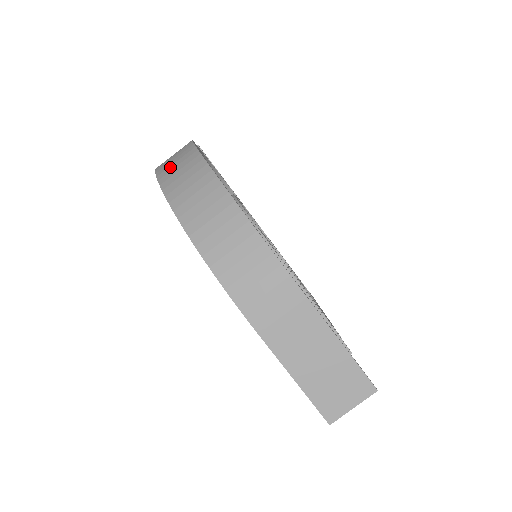
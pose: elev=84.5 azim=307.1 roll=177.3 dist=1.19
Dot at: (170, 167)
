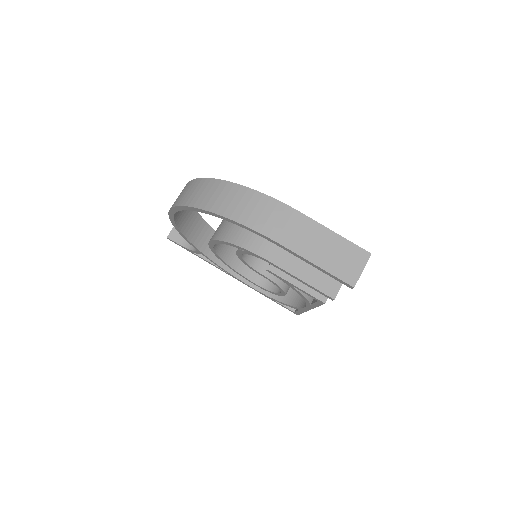
Dot at: (182, 197)
